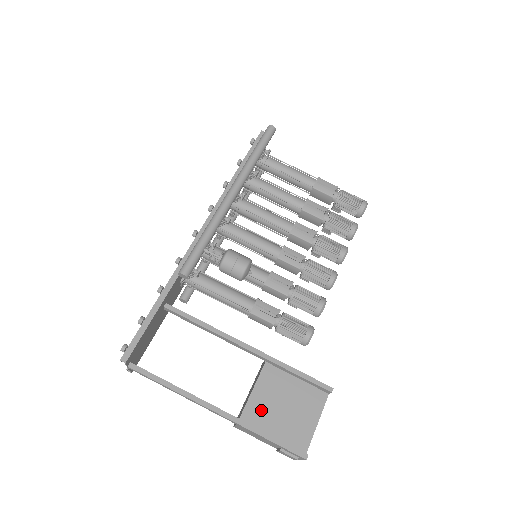
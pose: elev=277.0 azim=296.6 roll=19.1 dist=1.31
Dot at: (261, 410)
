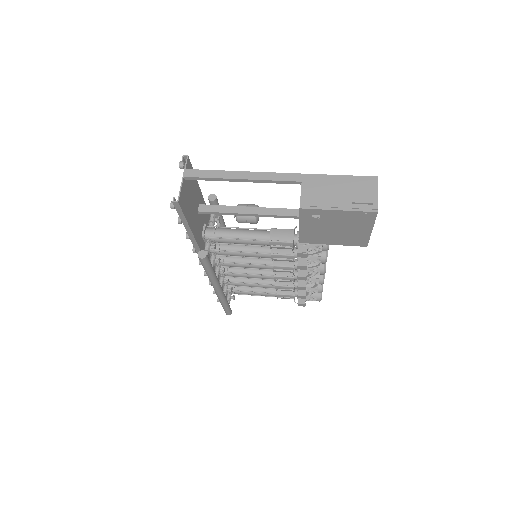
Dot at: occluded
